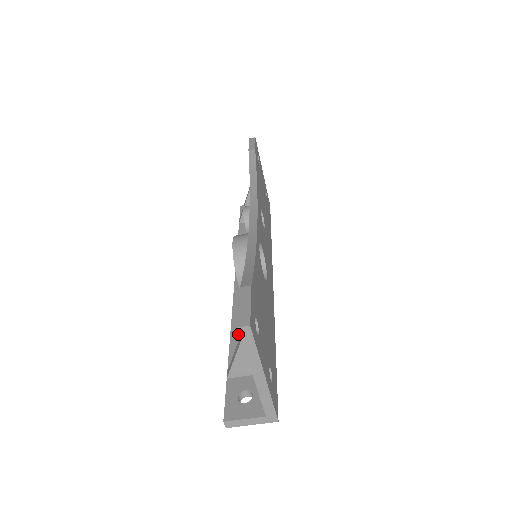
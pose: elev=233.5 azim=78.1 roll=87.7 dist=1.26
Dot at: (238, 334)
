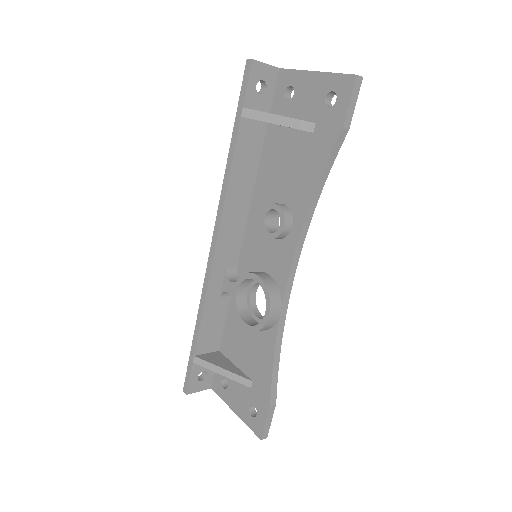
Dot at: (207, 320)
